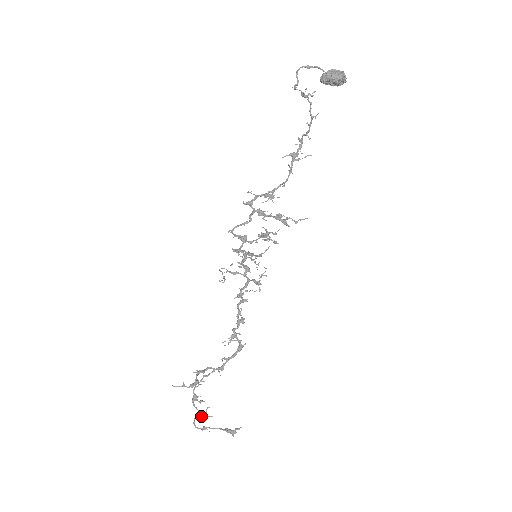
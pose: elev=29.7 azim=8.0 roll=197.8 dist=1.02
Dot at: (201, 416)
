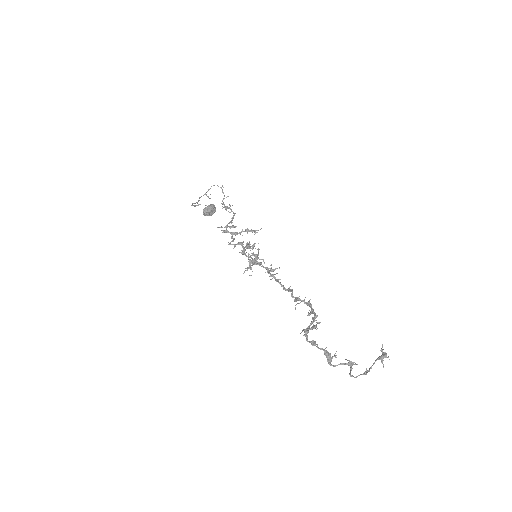
Dot at: (350, 366)
